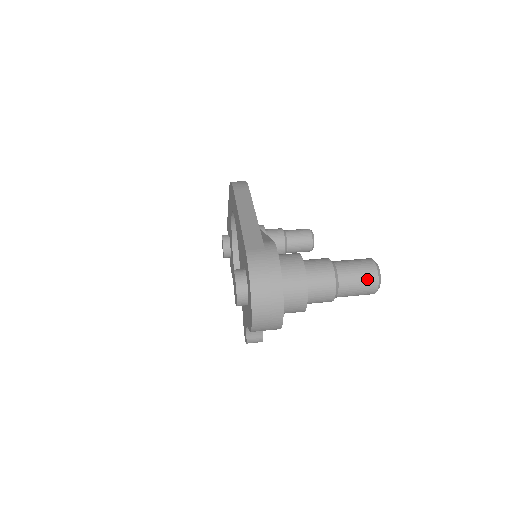
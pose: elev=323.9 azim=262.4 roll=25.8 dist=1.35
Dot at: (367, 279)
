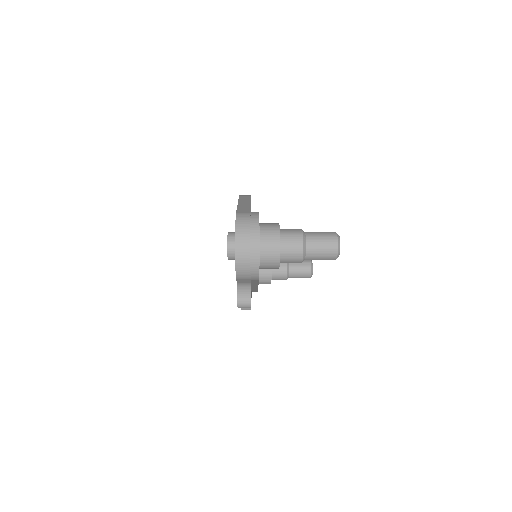
Dot at: (329, 242)
